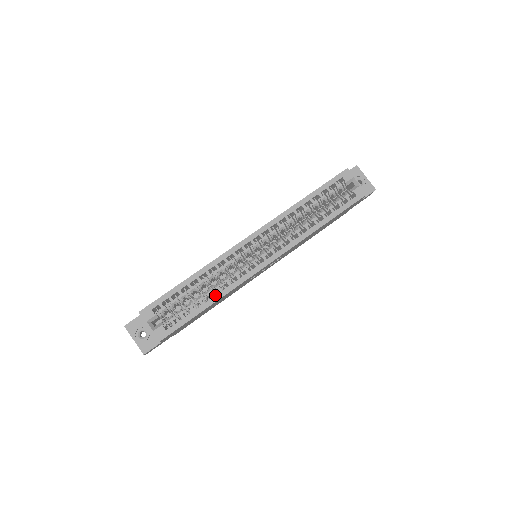
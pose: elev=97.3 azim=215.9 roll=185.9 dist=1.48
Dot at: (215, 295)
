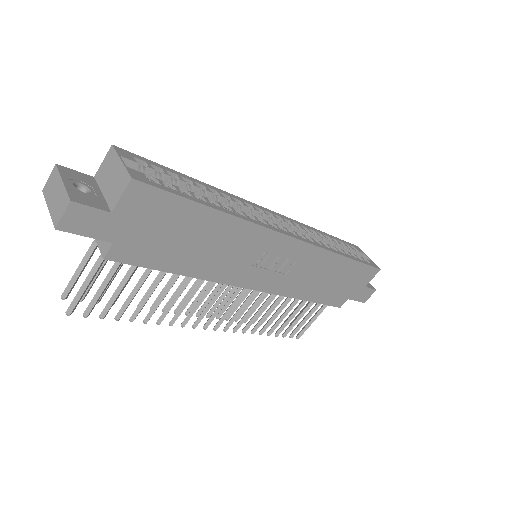
Dot at: occluded
